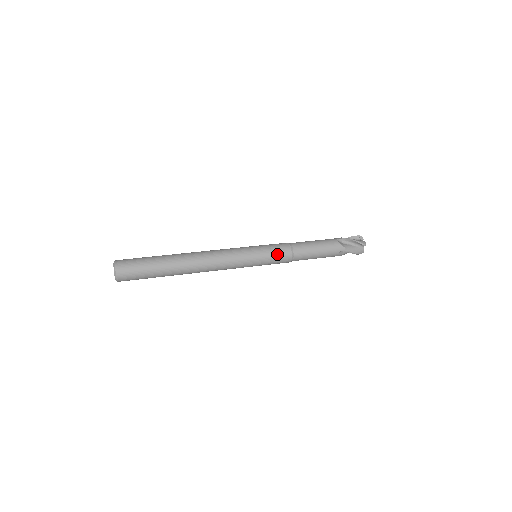
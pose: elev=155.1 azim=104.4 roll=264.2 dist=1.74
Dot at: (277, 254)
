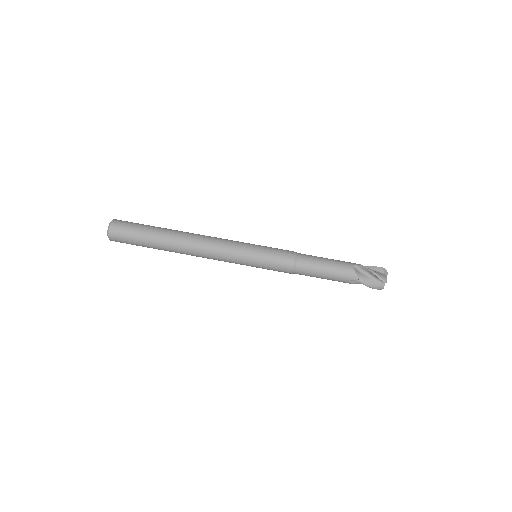
Dot at: (276, 262)
